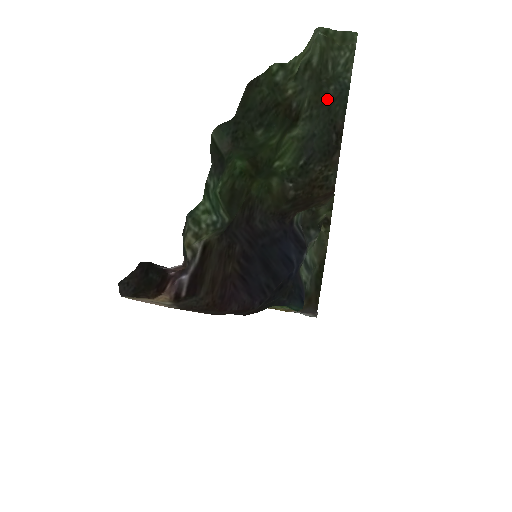
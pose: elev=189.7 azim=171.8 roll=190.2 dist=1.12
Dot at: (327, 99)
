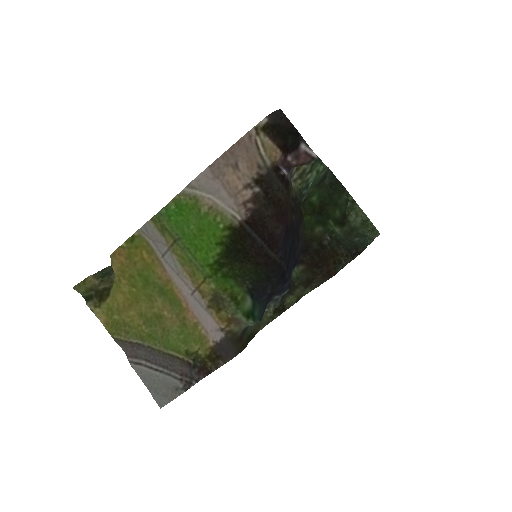
Dot at: (352, 240)
